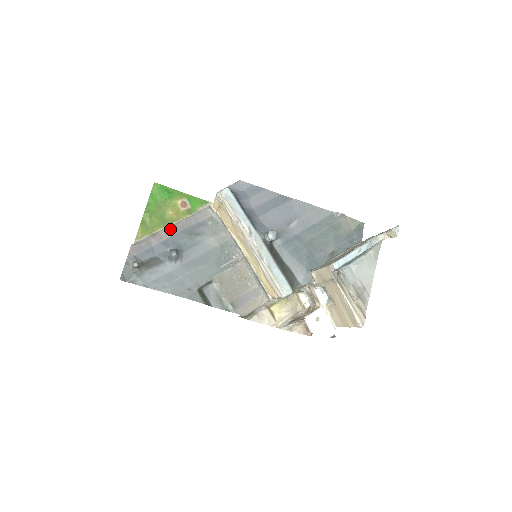
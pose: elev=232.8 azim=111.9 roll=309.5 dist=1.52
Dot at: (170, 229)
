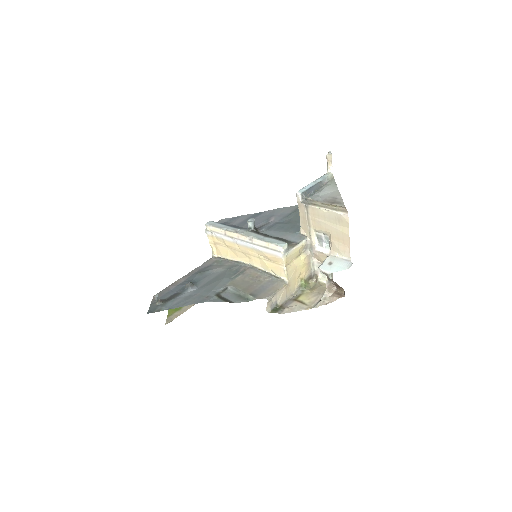
Dot at: (183, 277)
